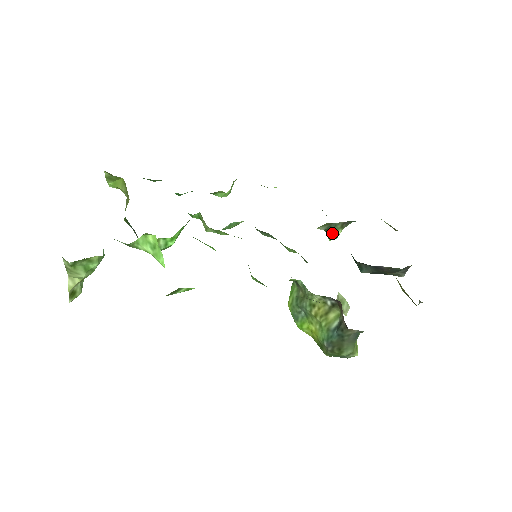
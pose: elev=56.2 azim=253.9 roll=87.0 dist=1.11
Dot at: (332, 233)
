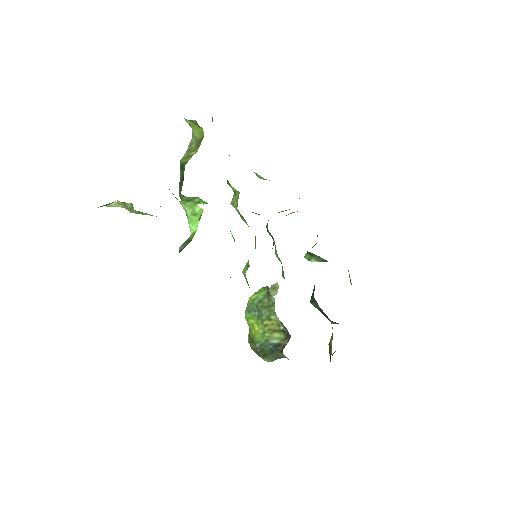
Dot at: (312, 258)
